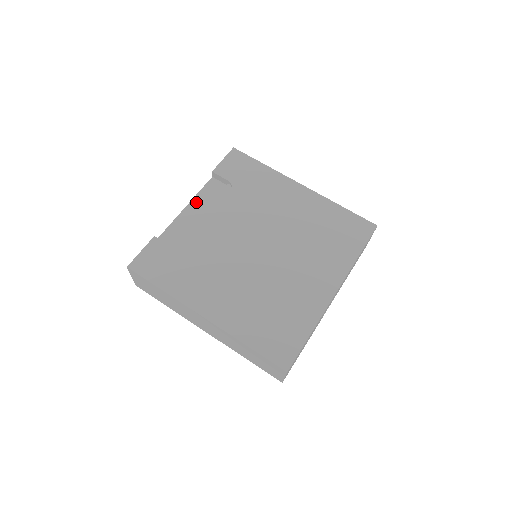
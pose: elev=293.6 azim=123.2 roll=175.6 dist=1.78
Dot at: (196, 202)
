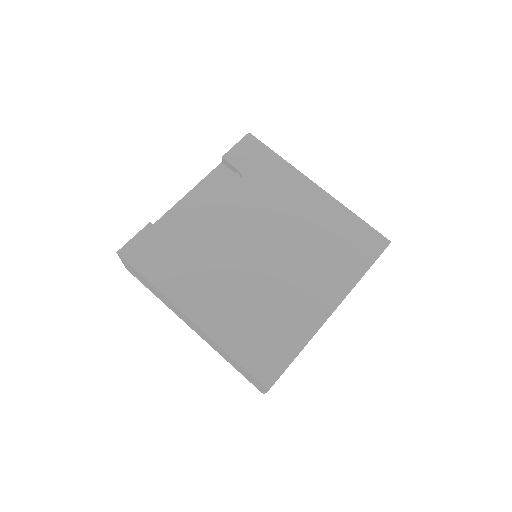
Dot at: (200, 189)
